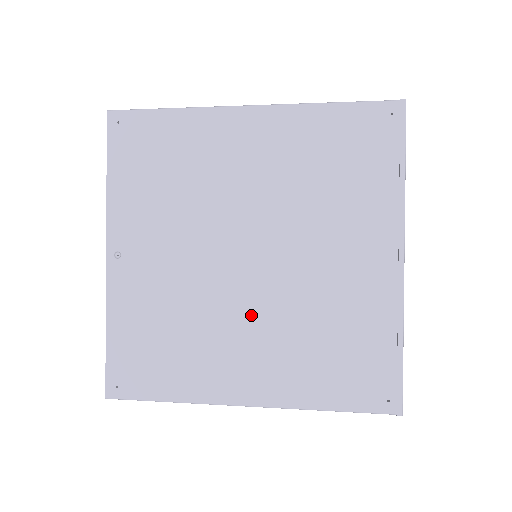
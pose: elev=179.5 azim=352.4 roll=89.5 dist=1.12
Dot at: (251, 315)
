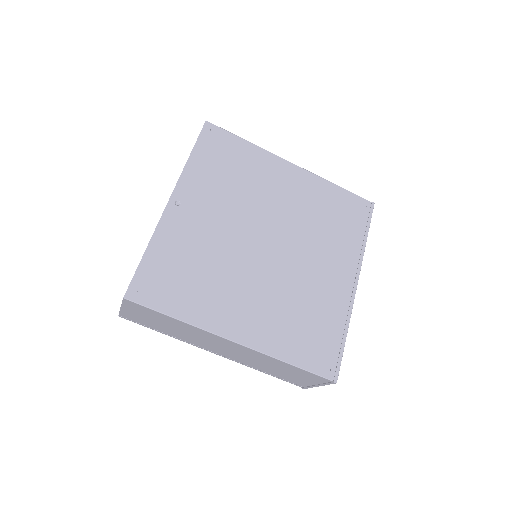
Dot at: (258, 280)
